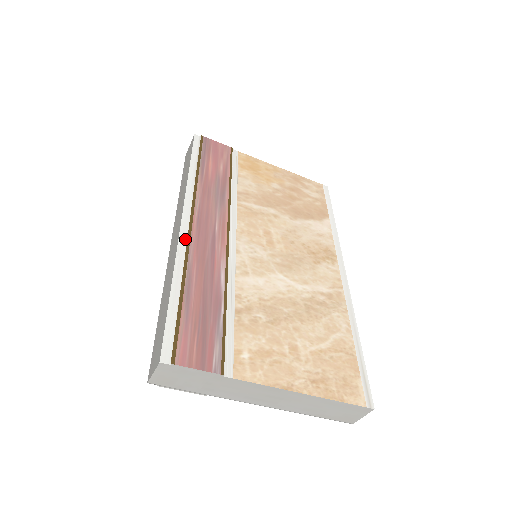
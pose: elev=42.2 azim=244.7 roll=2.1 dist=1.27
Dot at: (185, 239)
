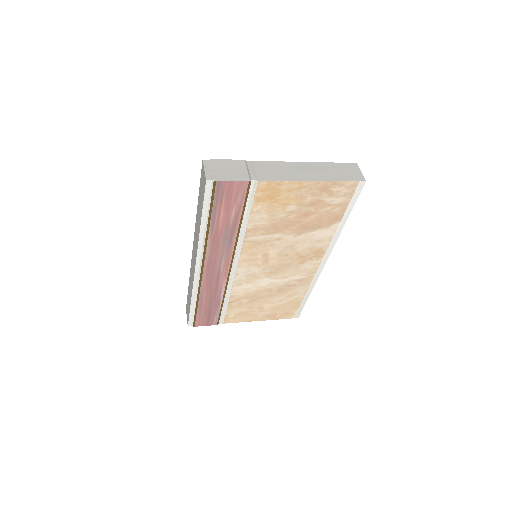
Dot at: (198, 279)
